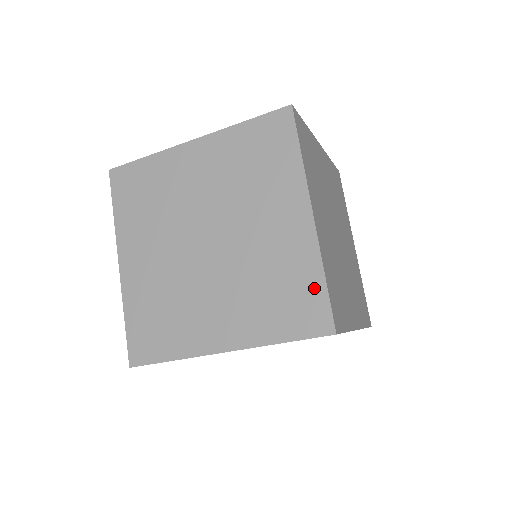
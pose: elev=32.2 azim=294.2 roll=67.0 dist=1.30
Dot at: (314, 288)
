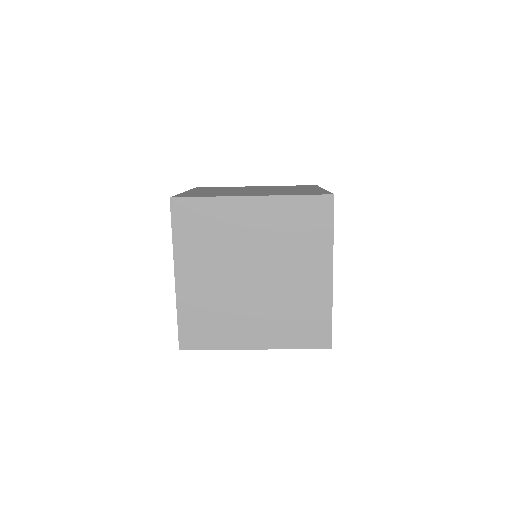
Dot at: (324, 321)
